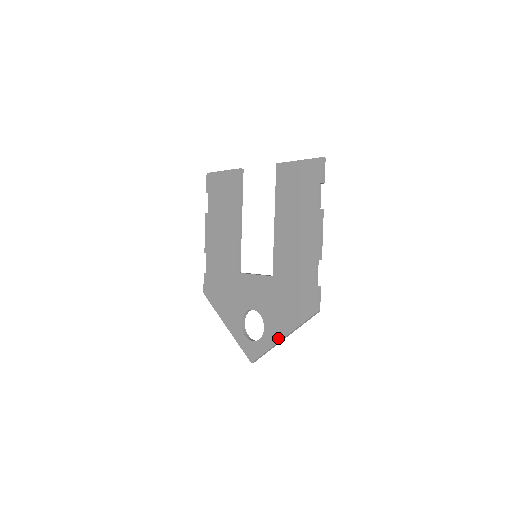
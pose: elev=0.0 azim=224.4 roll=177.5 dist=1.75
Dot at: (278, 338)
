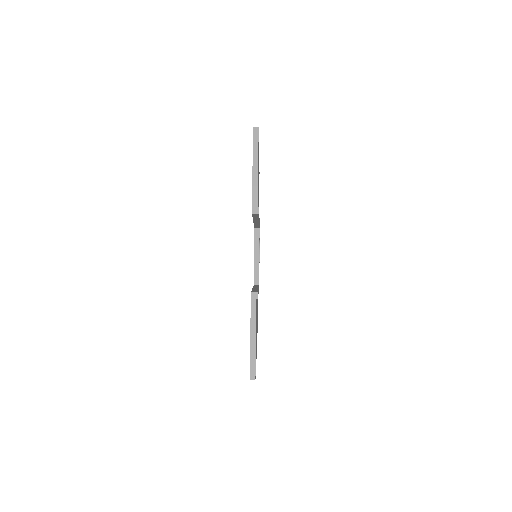
Dot at: occluded
